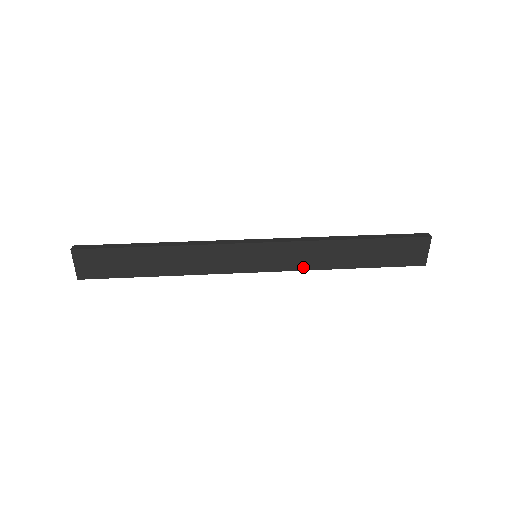
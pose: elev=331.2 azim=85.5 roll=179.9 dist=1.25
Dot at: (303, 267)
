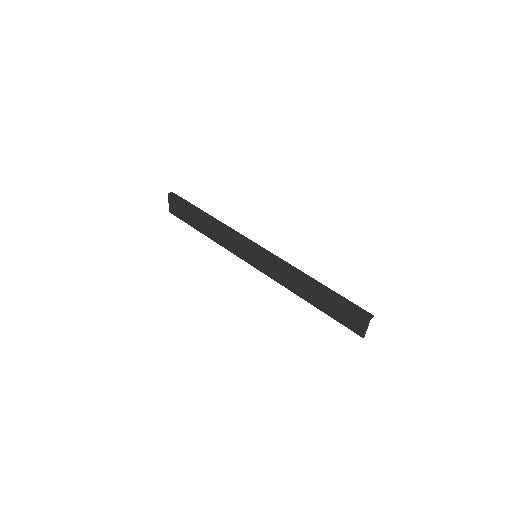
Dot at: (280, 282)
